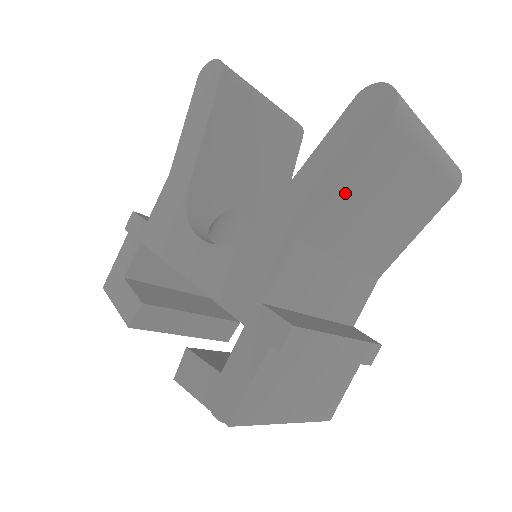
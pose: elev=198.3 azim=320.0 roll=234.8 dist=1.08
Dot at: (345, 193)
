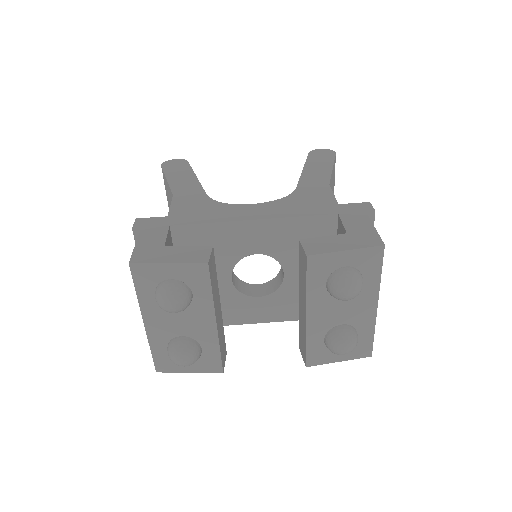
Dot at: (332, 179)
